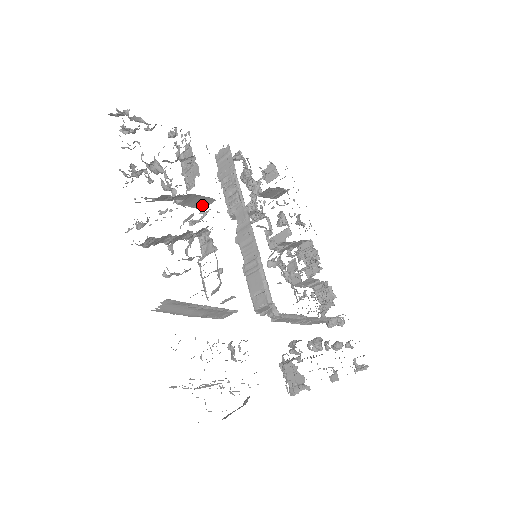
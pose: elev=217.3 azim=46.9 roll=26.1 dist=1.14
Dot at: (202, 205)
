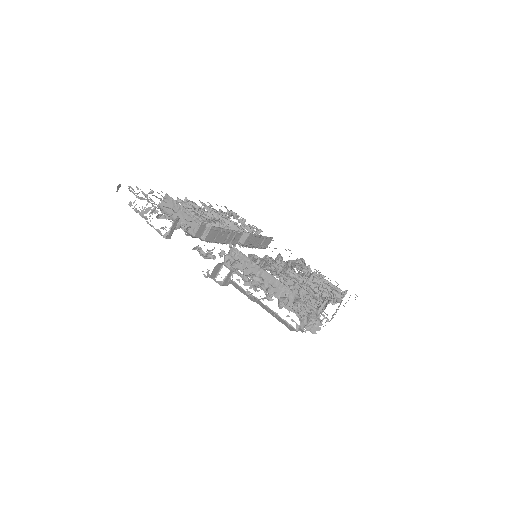
Dot at: (242, 239)
